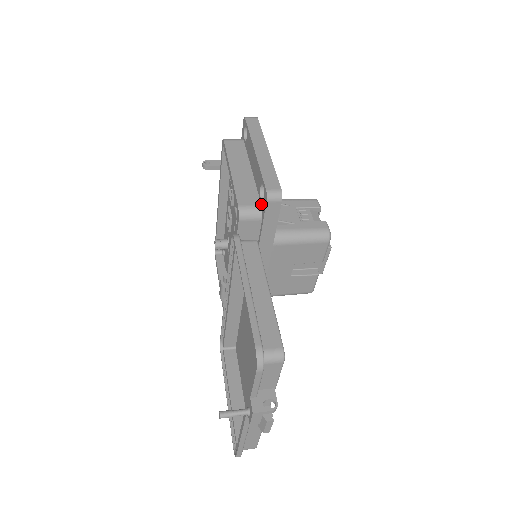
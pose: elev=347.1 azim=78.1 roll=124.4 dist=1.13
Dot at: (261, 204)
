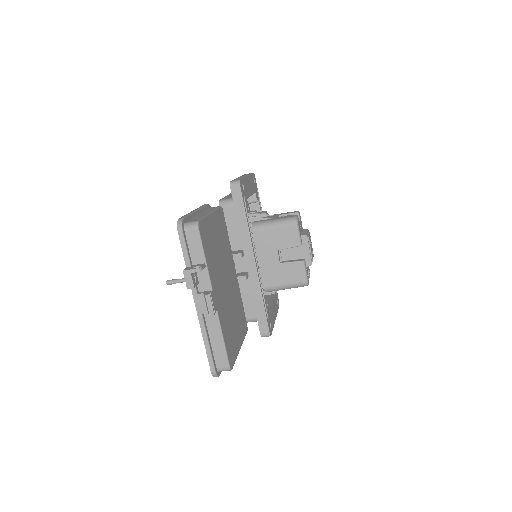
Dot at: occluded
